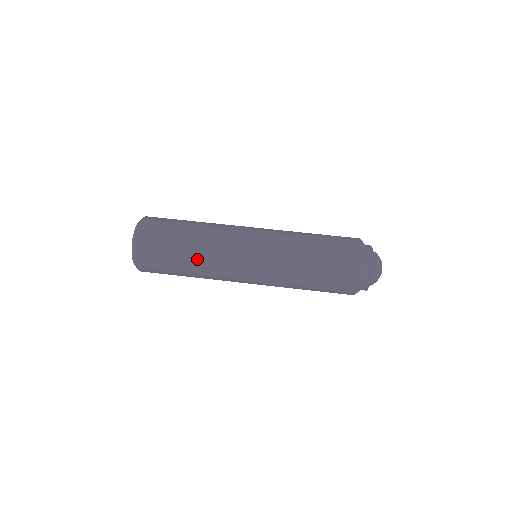
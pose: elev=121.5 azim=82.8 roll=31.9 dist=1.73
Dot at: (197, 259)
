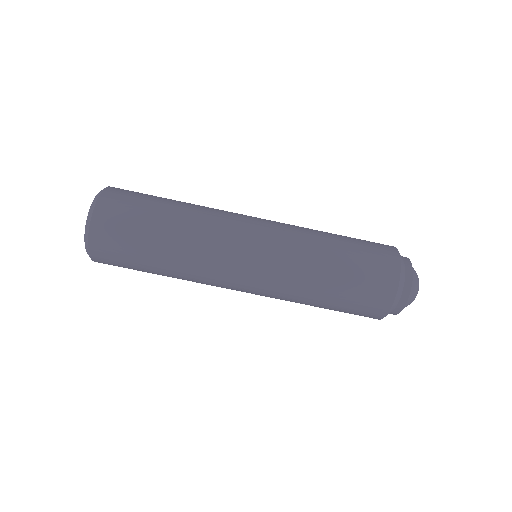
Dot at: occluded
